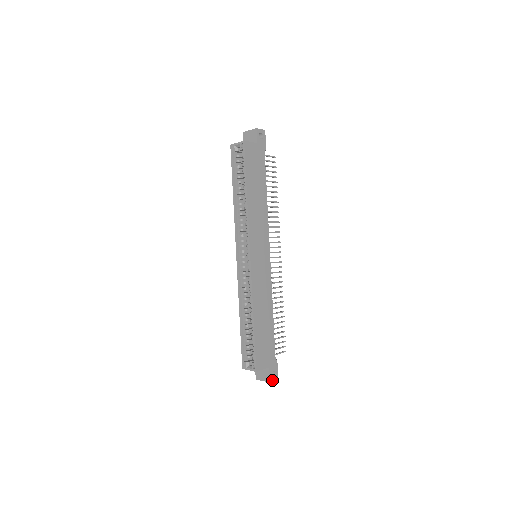
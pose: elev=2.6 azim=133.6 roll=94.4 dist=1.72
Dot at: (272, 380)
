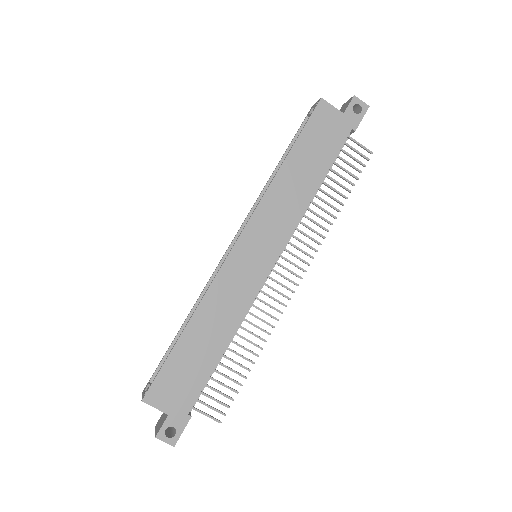
Dot at: (162, 438)
